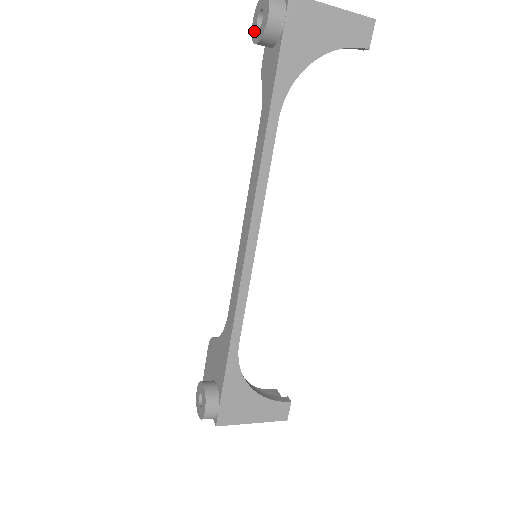
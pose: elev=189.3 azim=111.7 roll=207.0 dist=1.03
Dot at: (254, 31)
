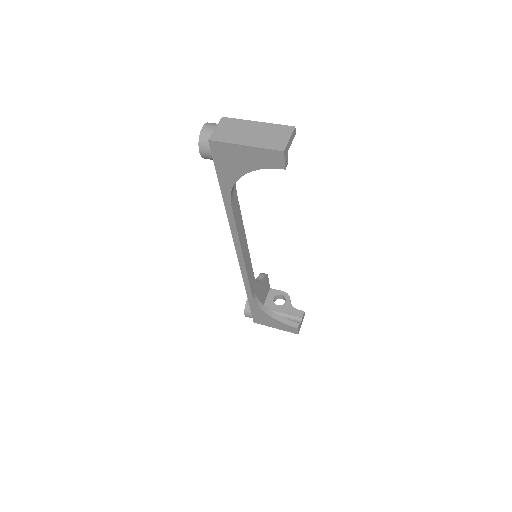
Dot at: occluded
